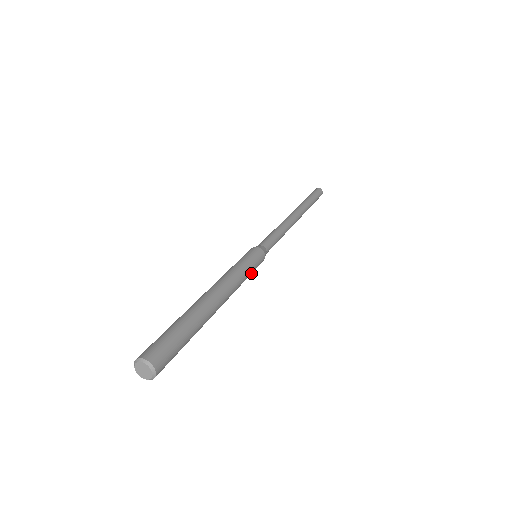
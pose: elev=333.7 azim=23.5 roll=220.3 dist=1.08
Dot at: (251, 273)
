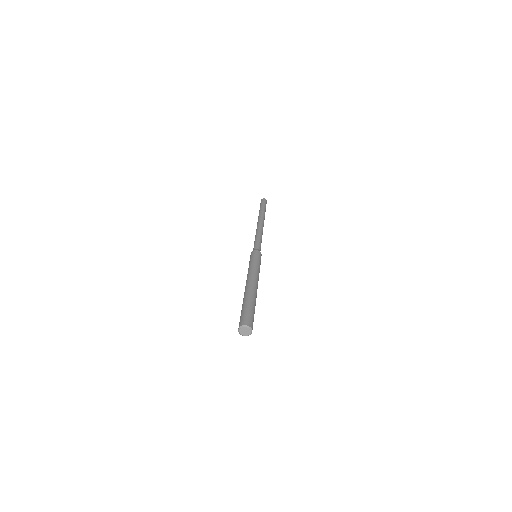
Dot at: (259, 264)
